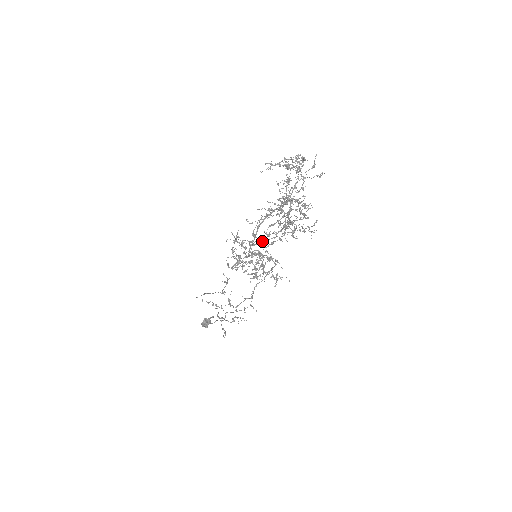
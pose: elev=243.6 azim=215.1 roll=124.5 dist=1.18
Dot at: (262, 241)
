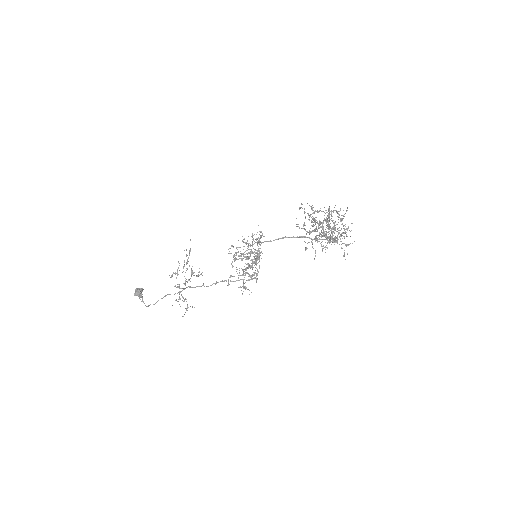
Dot at: occluded
